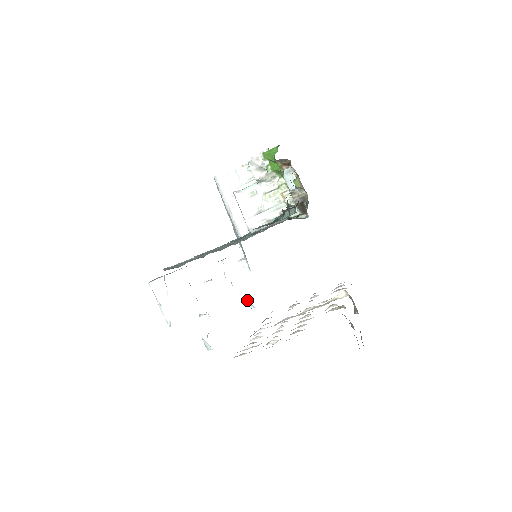
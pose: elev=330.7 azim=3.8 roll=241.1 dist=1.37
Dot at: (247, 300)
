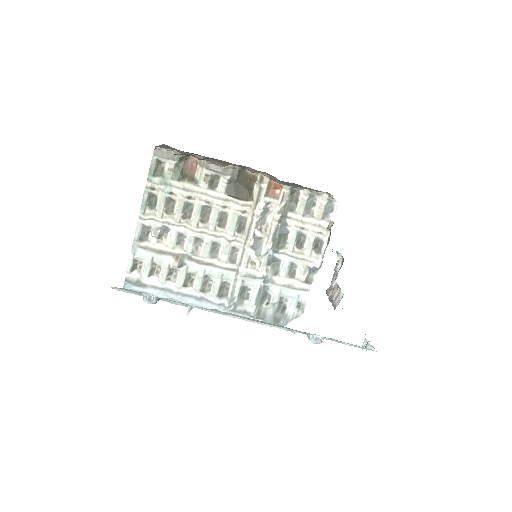
Dot at: (306, 334)
